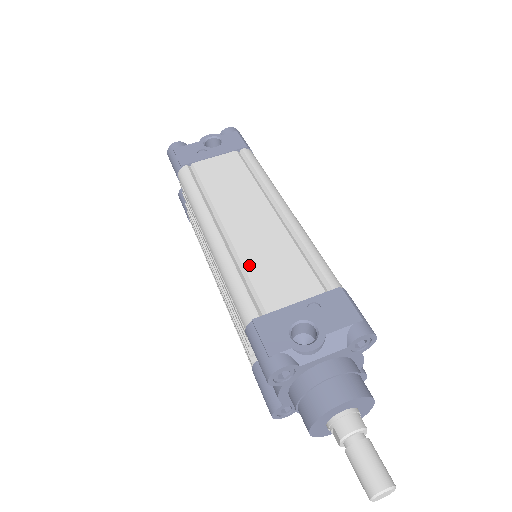
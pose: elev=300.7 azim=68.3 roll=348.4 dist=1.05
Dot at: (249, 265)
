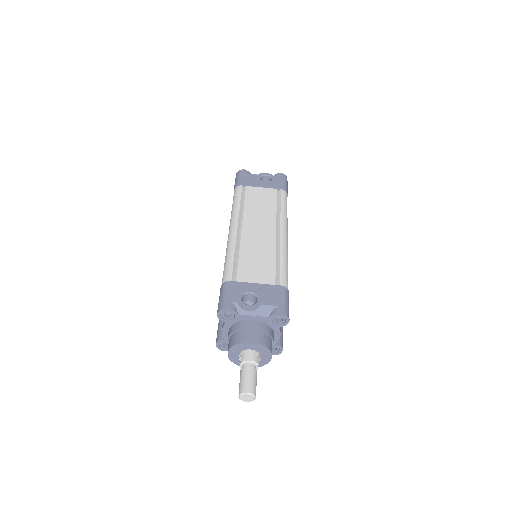
Dot at: (243, 254)
